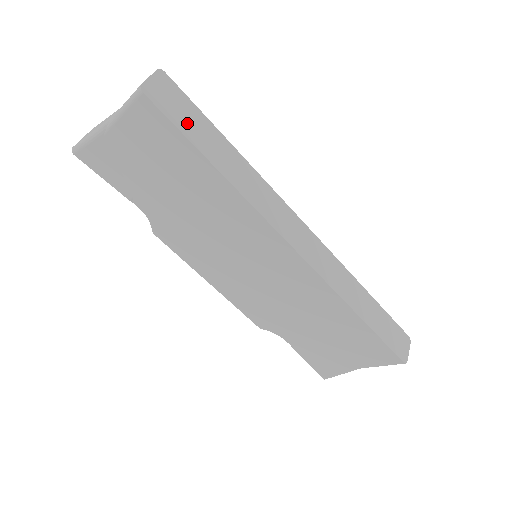
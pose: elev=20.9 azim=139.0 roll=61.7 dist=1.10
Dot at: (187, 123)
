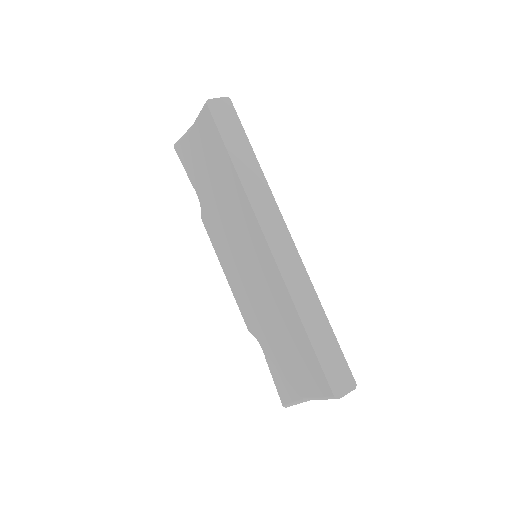
Dot at: (228, 131)
